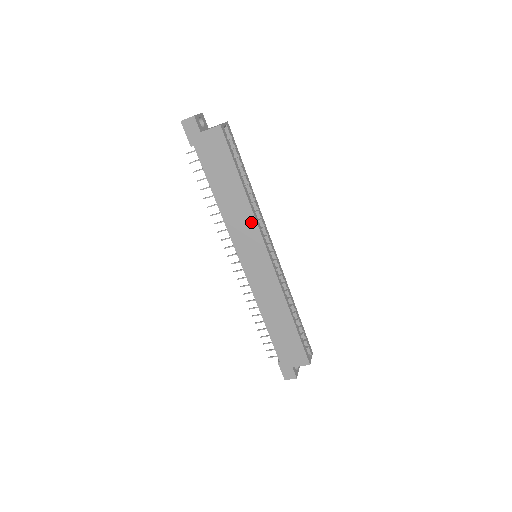
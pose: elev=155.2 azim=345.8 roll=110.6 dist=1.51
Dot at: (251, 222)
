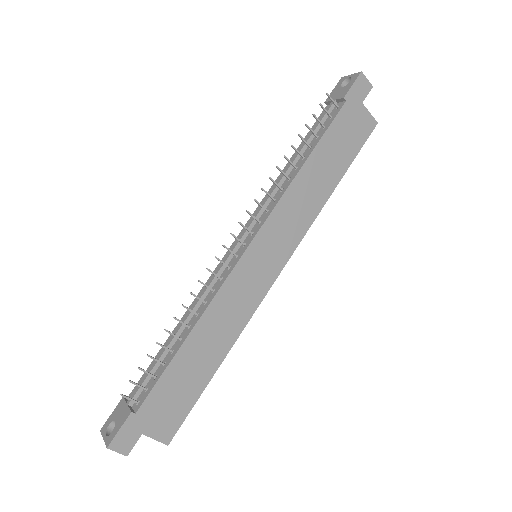
Dot at: (306, 222)
